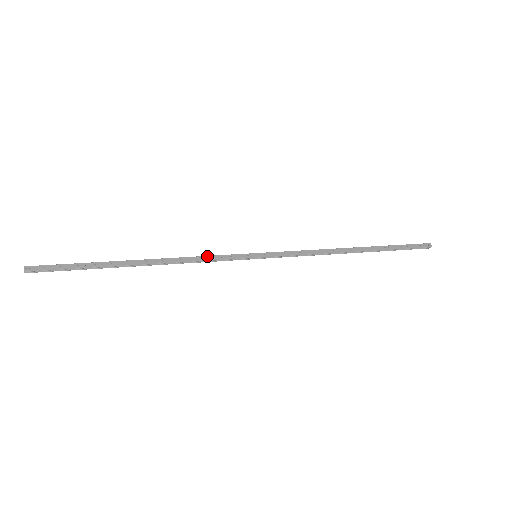
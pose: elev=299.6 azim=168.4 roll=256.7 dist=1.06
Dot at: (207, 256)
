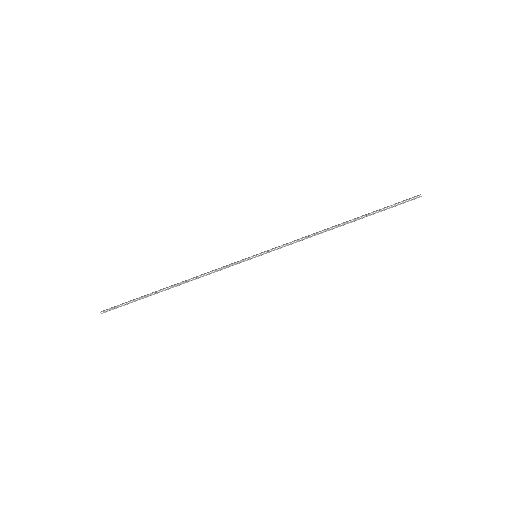
Dot at: (218, 268)
